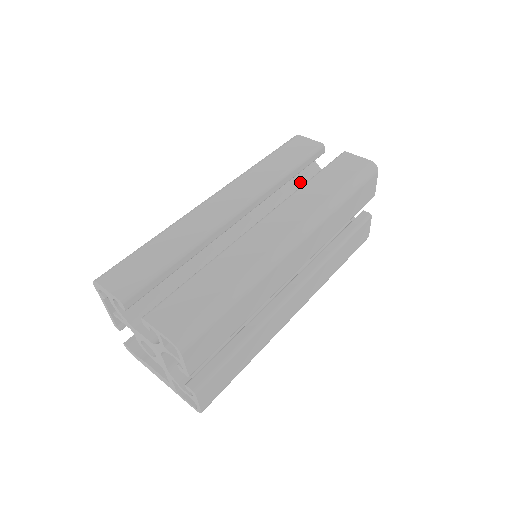
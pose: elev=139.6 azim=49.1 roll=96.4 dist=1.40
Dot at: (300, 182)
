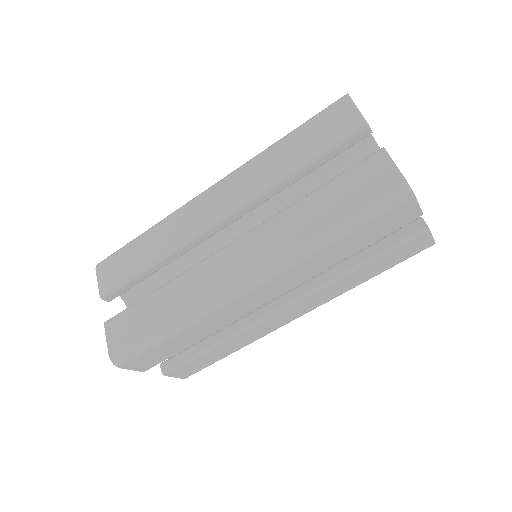
Dot at: (336, 167)
